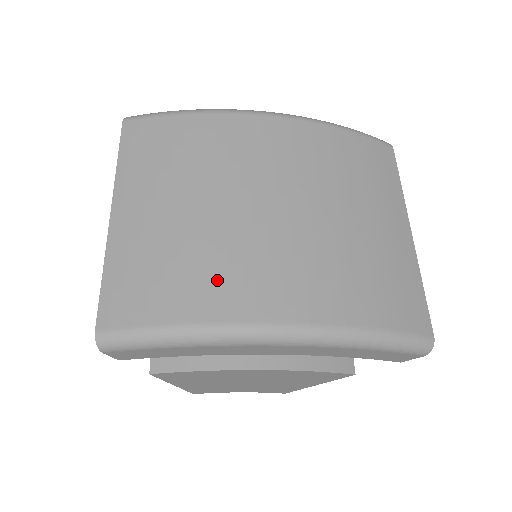
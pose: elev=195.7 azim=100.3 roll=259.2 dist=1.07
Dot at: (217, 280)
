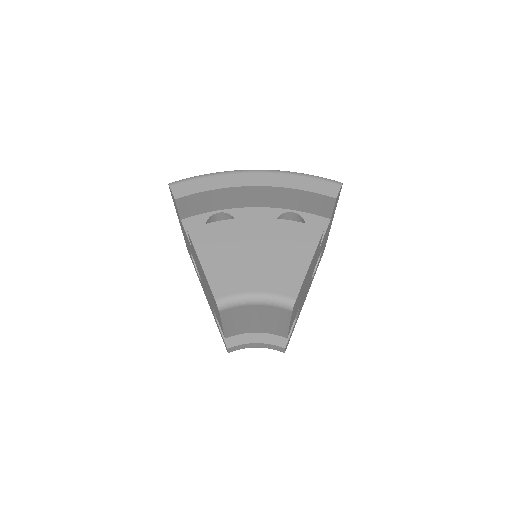
Dot at: occluded
